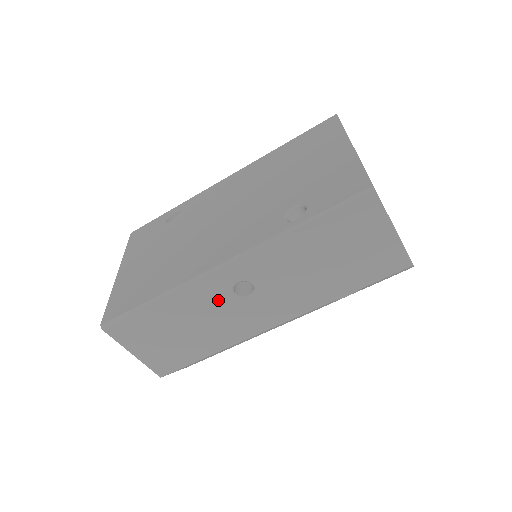
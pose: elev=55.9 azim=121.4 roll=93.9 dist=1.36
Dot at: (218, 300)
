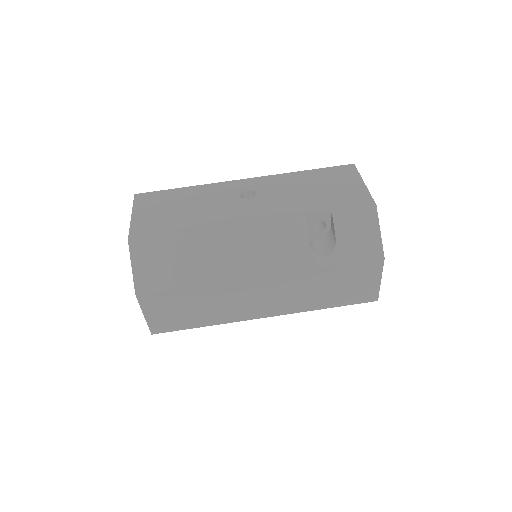
Dot at: (226, 195)
